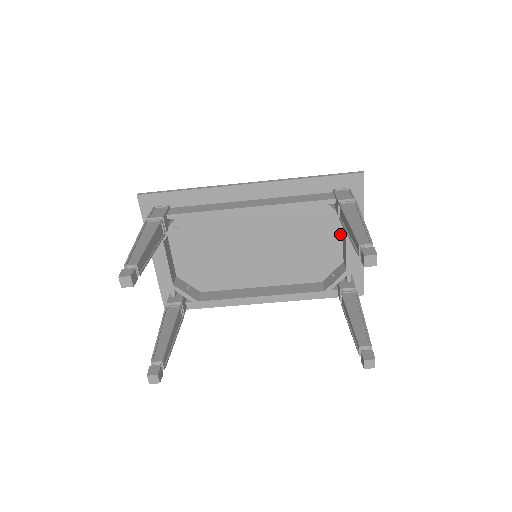
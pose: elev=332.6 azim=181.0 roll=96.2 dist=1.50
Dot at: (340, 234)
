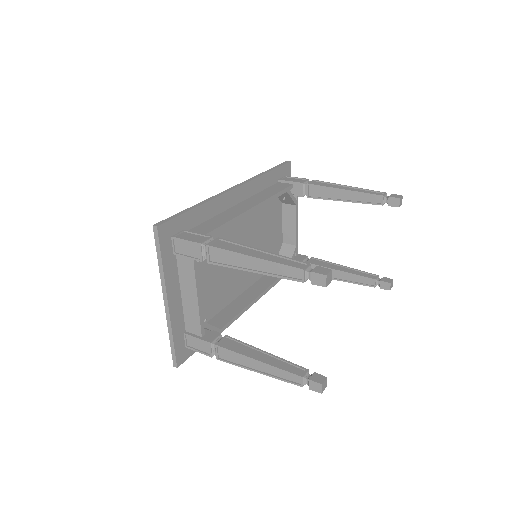
Dot at: (281, 219)
